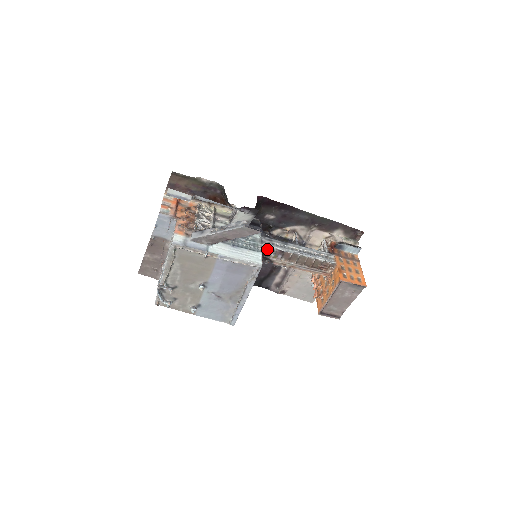
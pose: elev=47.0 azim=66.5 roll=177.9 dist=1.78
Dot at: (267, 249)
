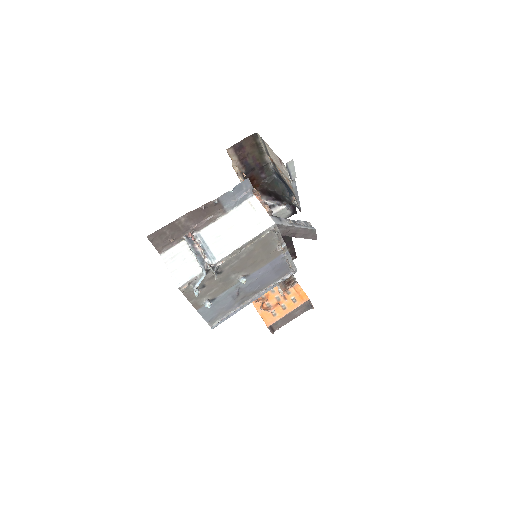
Dot at: occluded
